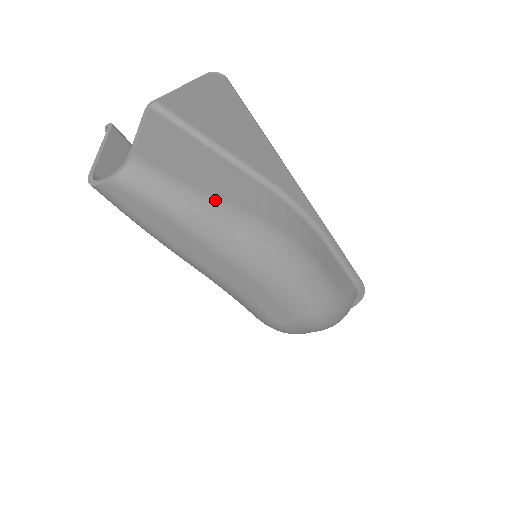
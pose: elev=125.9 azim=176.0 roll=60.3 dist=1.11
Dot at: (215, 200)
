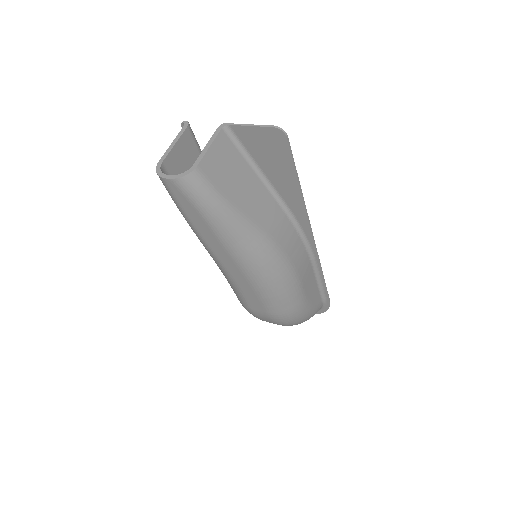
Dot at: (242, 215)
